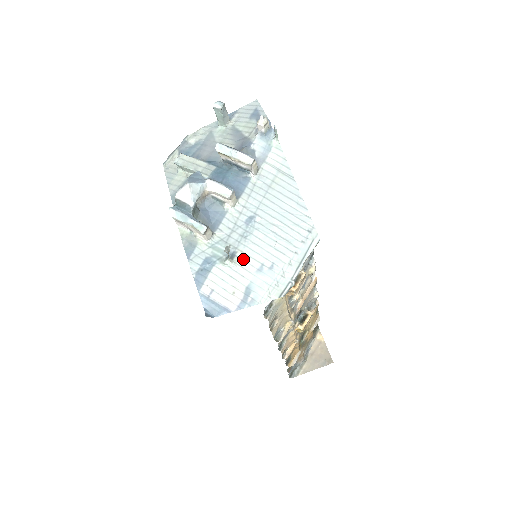
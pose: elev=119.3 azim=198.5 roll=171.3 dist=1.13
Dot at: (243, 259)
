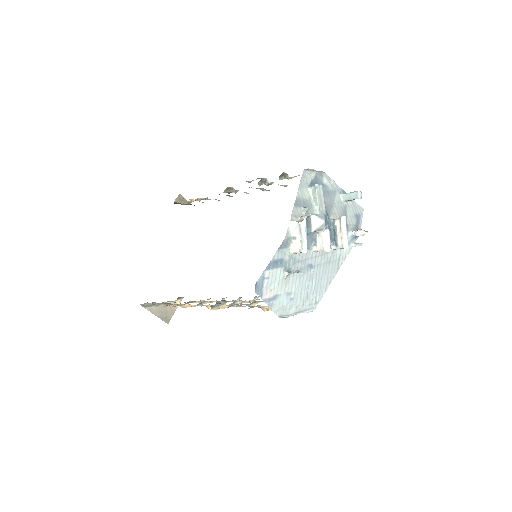
Dot at: (290, 280)
